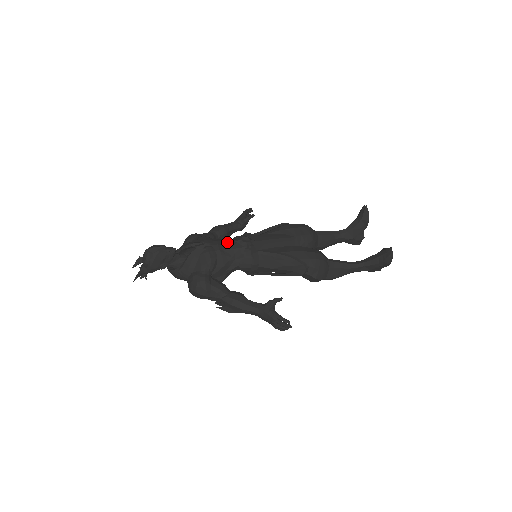
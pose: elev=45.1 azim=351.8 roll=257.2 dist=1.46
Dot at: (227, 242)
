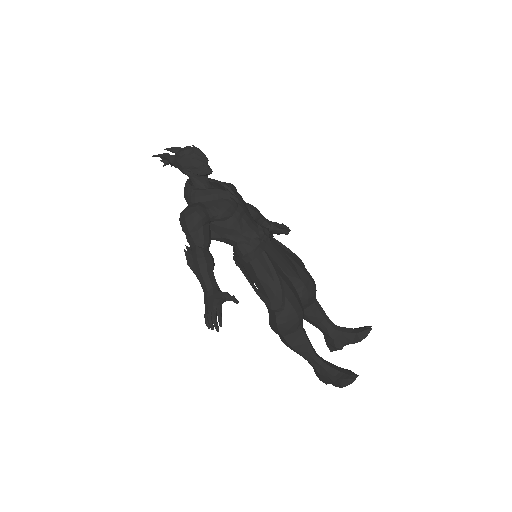
Dot at: (251, 217)
